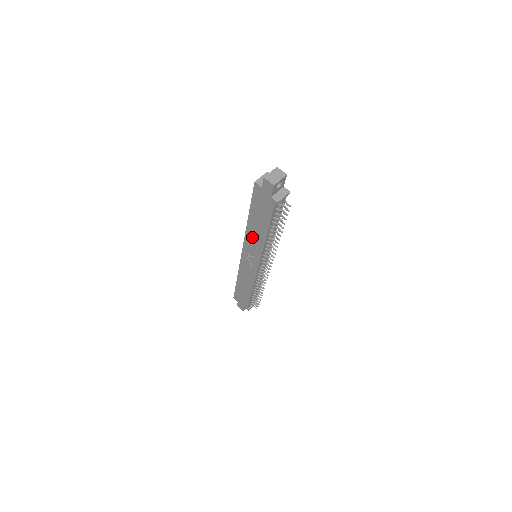
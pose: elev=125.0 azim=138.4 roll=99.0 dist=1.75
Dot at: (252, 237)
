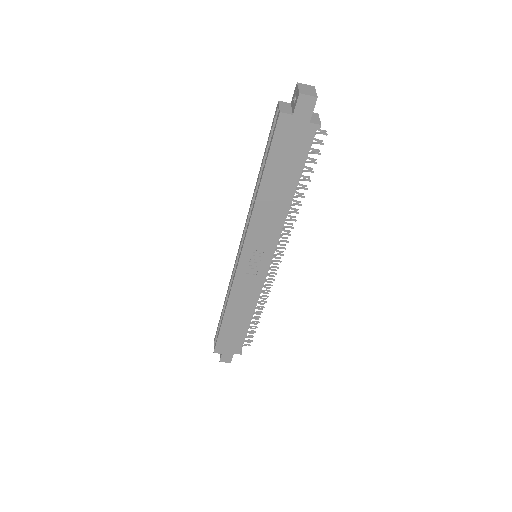
Dot at: (263, 218)
